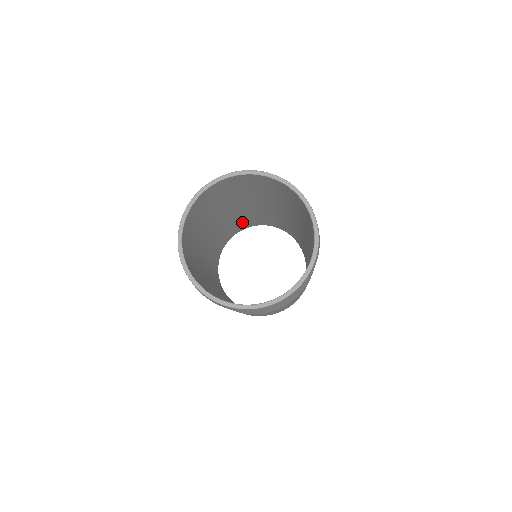
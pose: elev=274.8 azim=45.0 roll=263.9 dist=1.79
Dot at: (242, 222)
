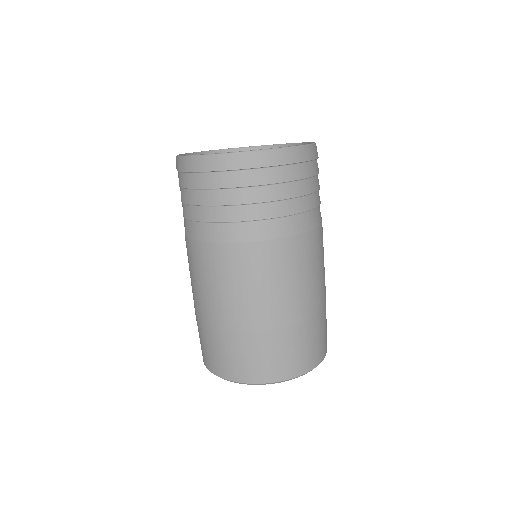
Dot at: occluded
